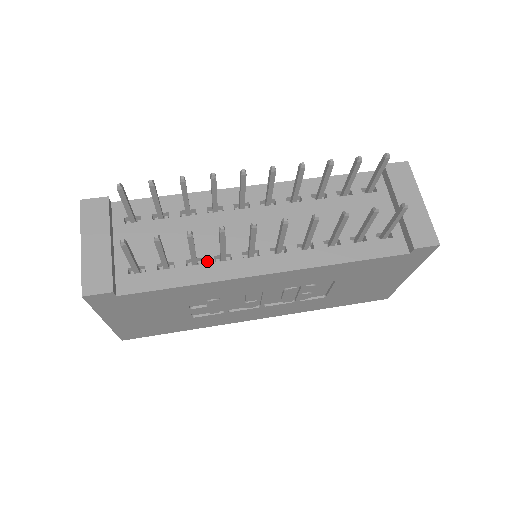
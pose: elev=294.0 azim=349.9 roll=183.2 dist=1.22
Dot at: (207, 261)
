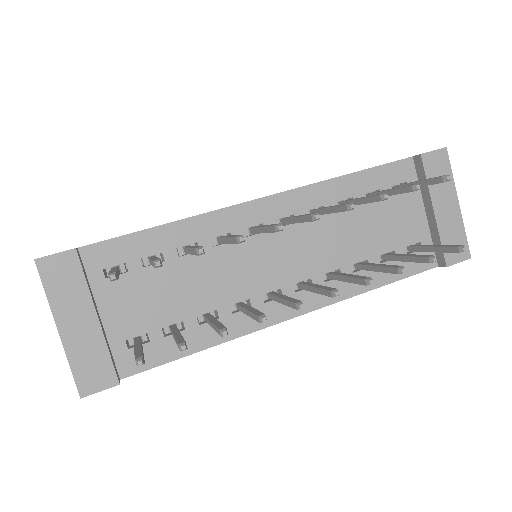
Dot at: (223, 314)
